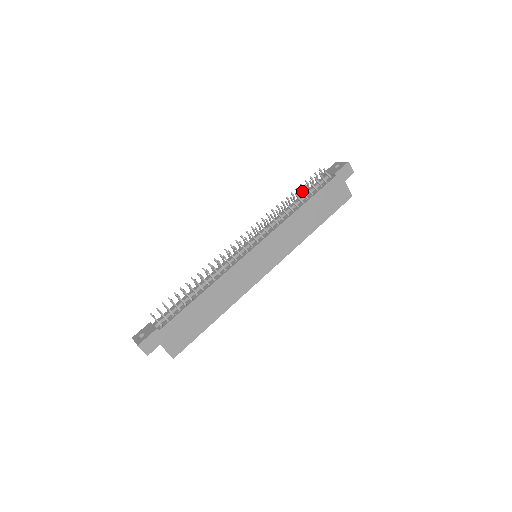
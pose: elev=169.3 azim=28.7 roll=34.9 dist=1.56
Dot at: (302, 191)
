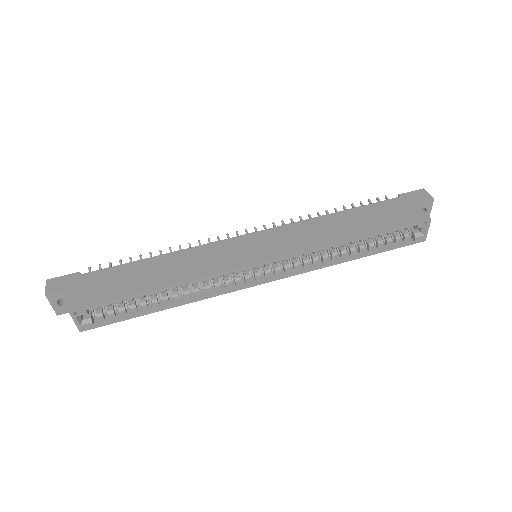
Dot at: (345, 208)
